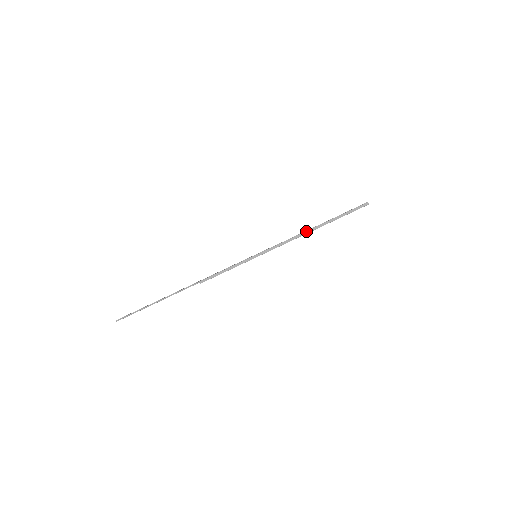
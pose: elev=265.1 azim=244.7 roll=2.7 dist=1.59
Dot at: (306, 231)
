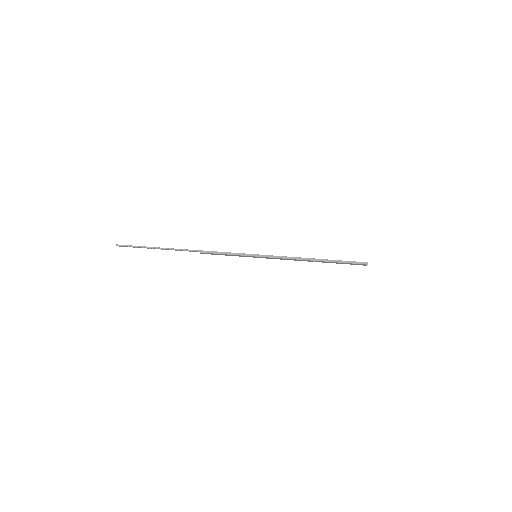
Dot at: (306, 258)
